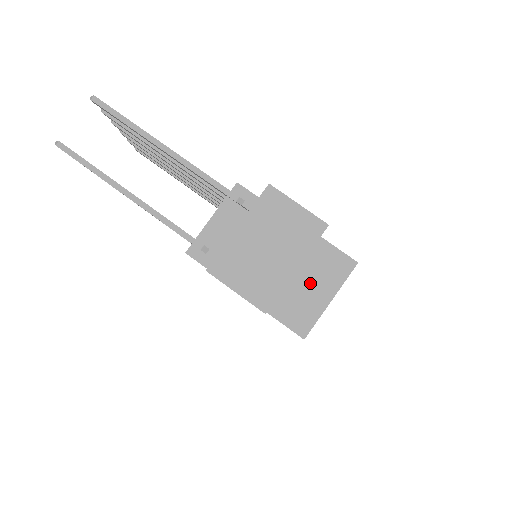
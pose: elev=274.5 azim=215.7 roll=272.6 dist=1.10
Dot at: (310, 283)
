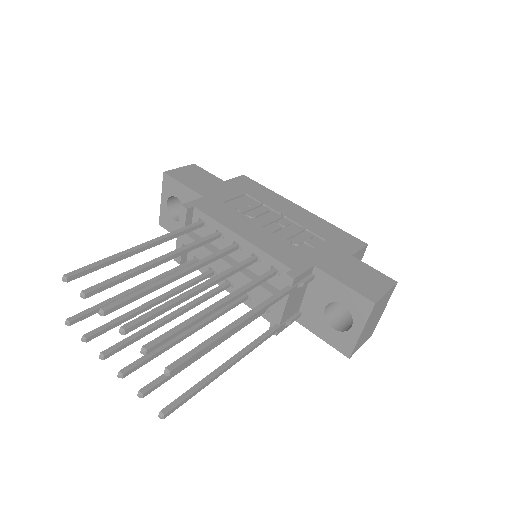
Dot at: occluded
